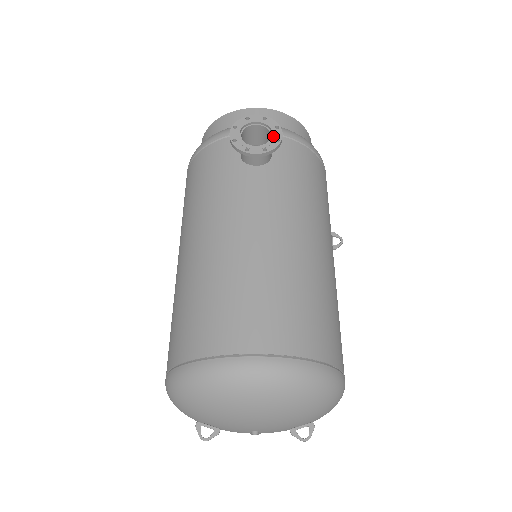
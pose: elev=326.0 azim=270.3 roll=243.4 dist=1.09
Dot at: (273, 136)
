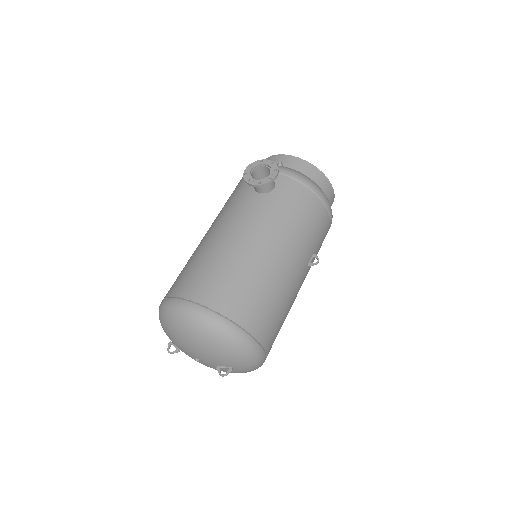
Dot at: (269, 175)
